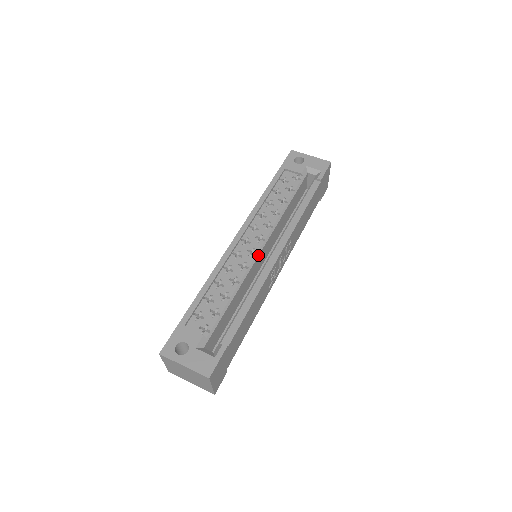
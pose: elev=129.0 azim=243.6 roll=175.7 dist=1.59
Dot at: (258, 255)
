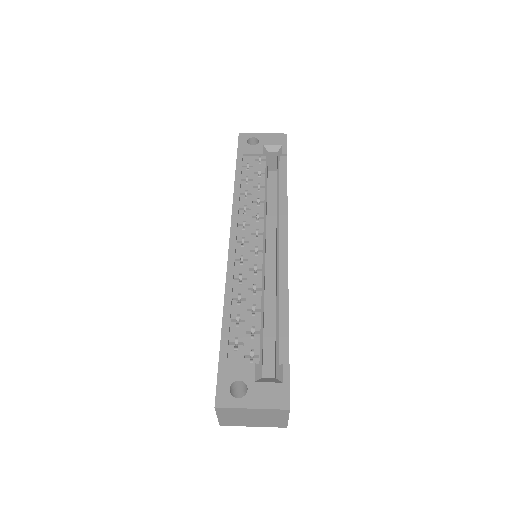
Dot at: (264, 252)
